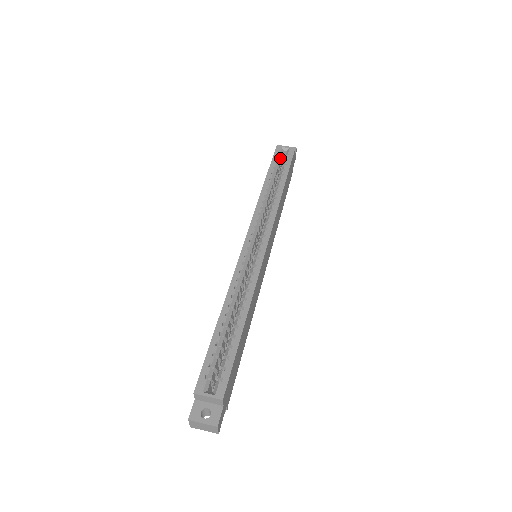
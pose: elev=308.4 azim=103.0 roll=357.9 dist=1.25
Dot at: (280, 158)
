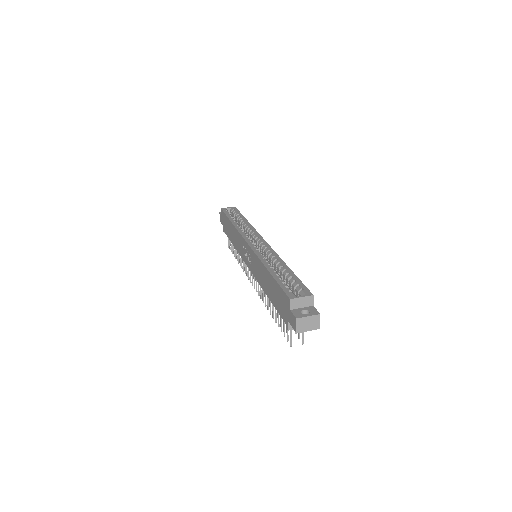
Dot at: occluded
